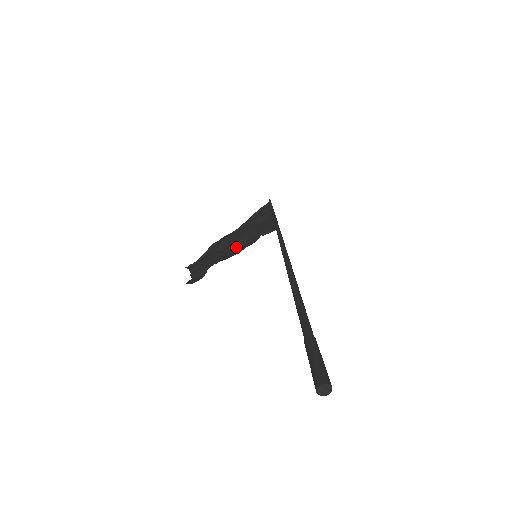
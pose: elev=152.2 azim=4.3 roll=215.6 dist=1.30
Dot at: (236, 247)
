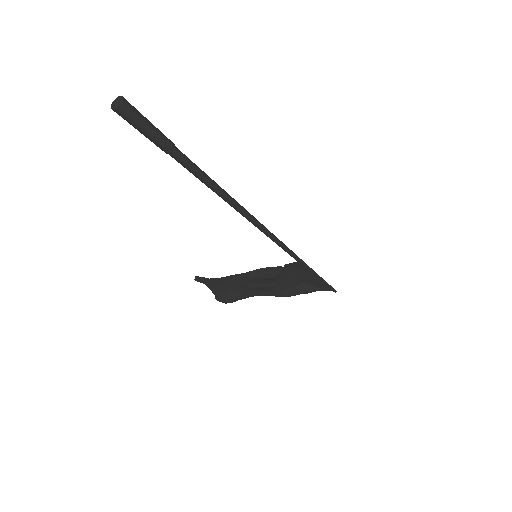
Dot at: (260, 279)
